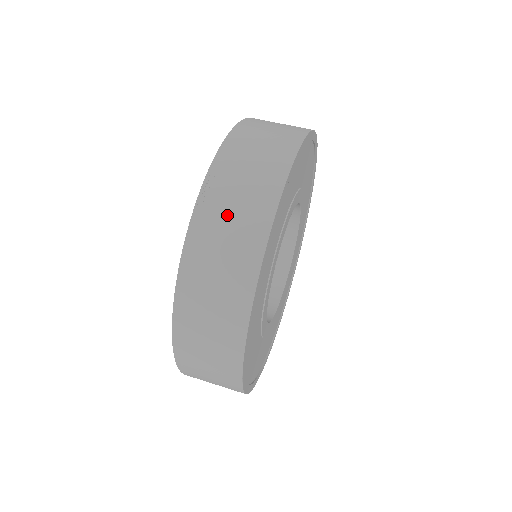
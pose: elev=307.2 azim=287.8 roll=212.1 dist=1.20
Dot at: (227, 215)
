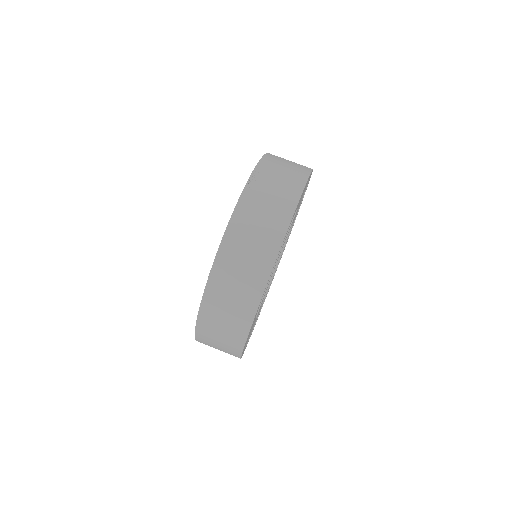
Dot at: (267, 195)
